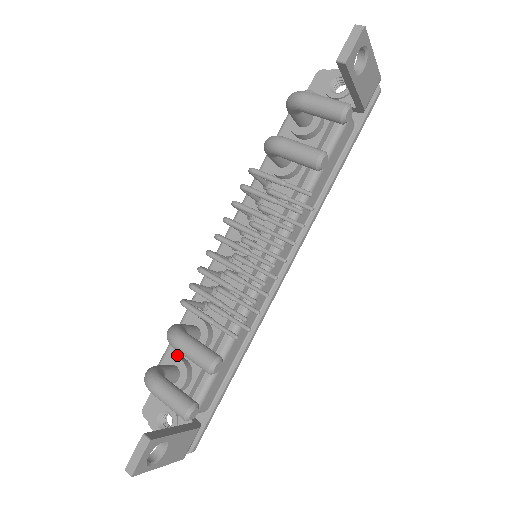
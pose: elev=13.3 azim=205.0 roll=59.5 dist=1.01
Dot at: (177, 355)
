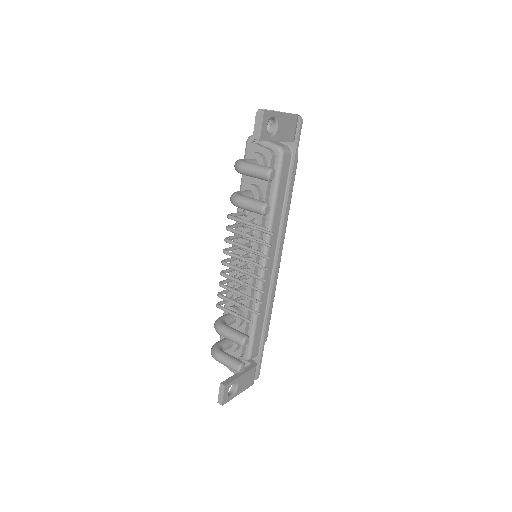
Dot at: occluded
